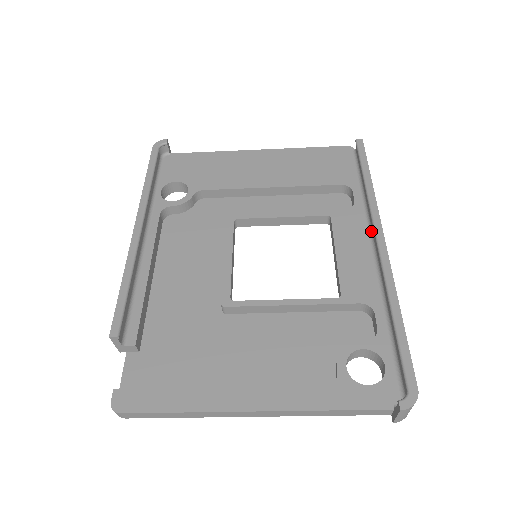
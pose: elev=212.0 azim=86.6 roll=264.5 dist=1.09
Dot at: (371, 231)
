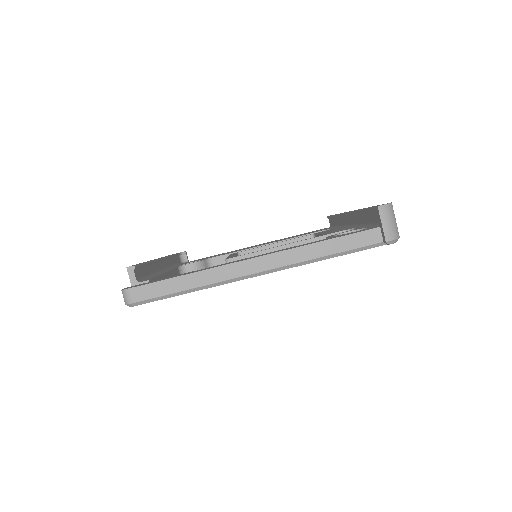
Dot at: (346, 225)
